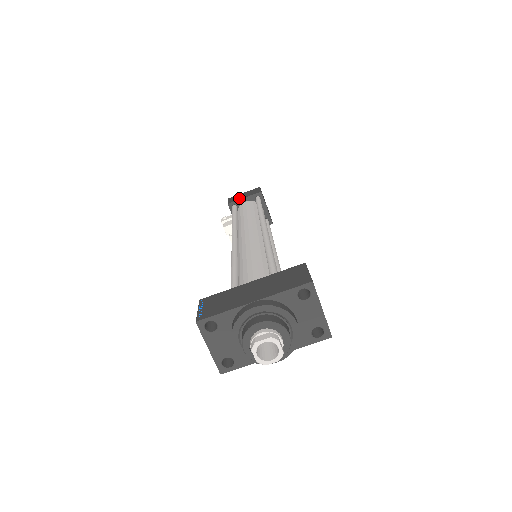
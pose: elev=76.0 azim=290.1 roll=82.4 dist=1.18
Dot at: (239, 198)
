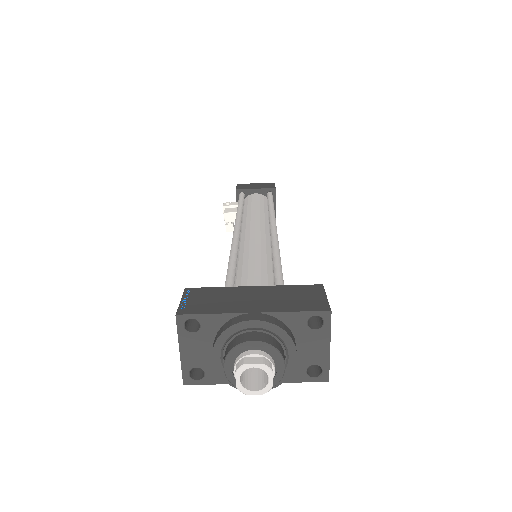
Dot at: (250, 187)
